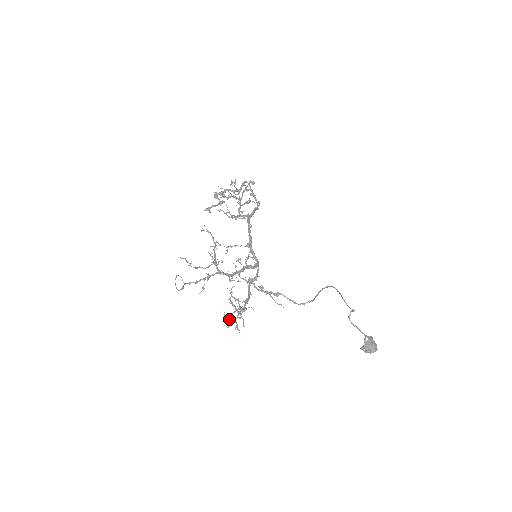
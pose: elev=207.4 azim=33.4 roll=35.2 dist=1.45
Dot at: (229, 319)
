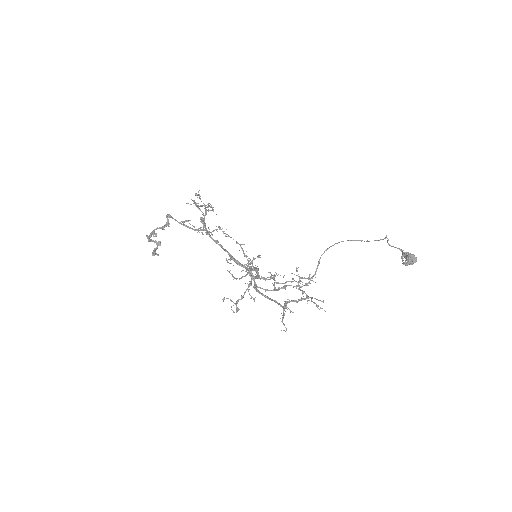
Dot at: (282, 322)
